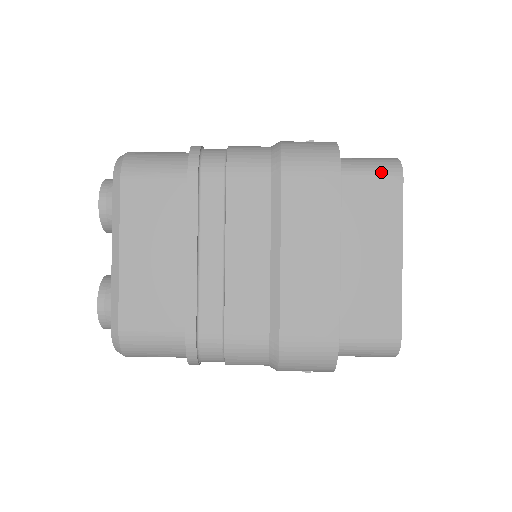
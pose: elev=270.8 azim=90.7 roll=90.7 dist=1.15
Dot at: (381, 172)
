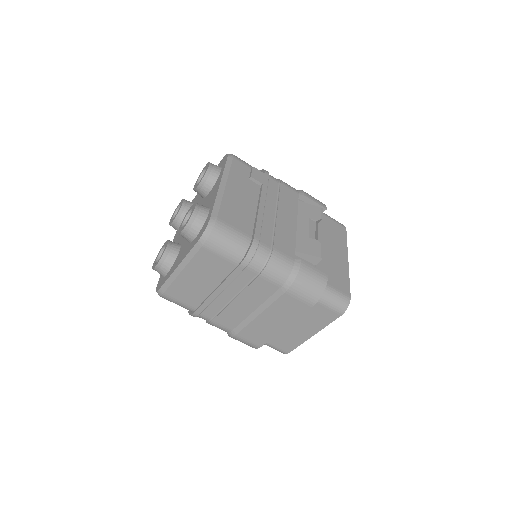
Dot at: (334, 308)
